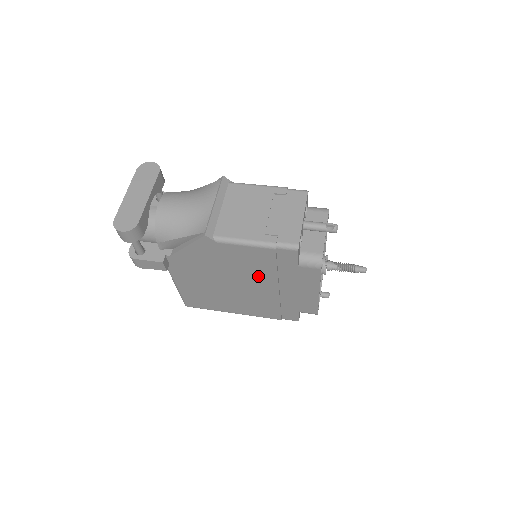
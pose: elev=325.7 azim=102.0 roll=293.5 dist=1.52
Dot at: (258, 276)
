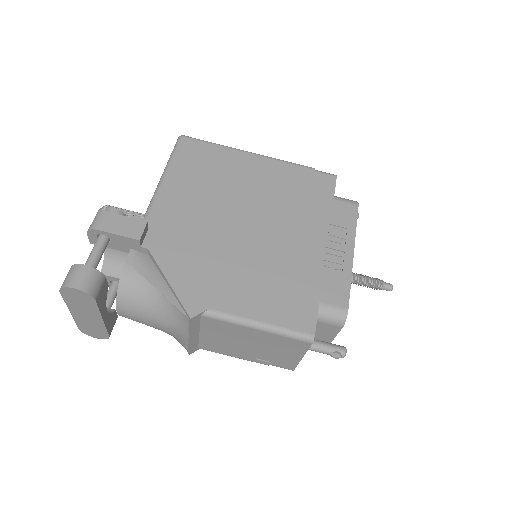
Dot at: occluded
